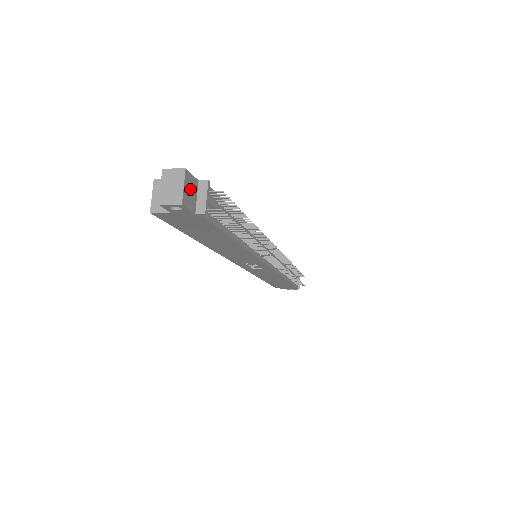
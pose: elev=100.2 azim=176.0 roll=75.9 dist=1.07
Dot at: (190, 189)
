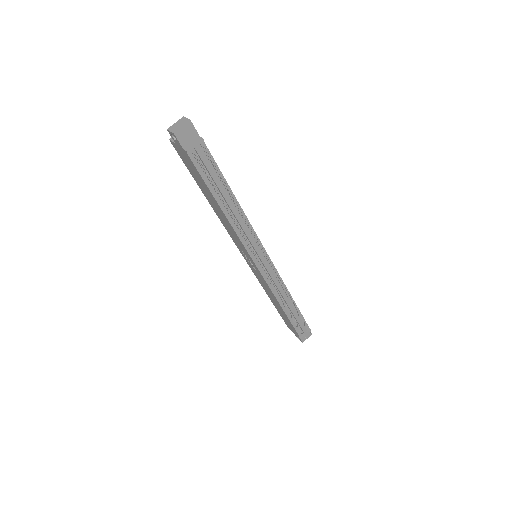
Dot at: (188, 133)
